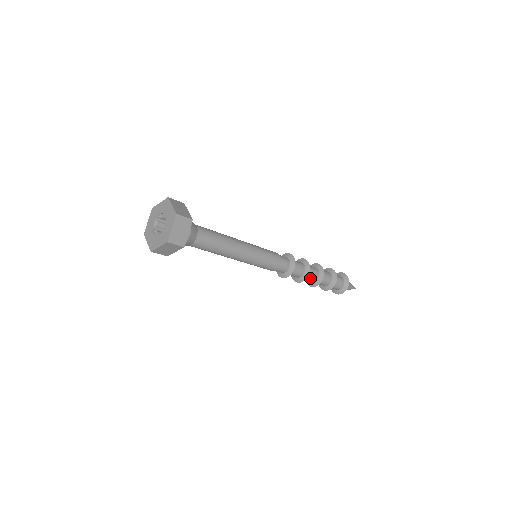
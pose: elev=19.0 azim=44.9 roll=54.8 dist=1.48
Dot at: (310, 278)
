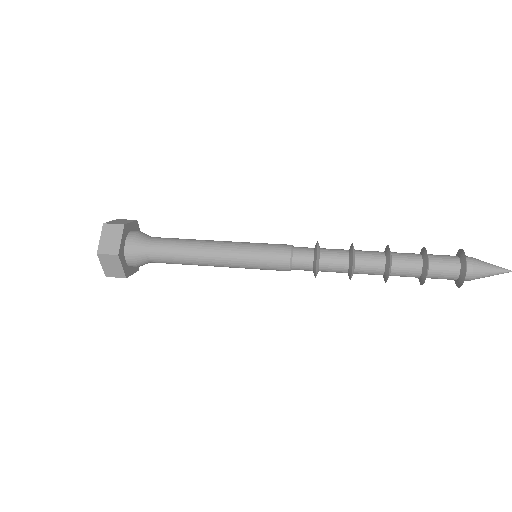
Dot at: occluded
